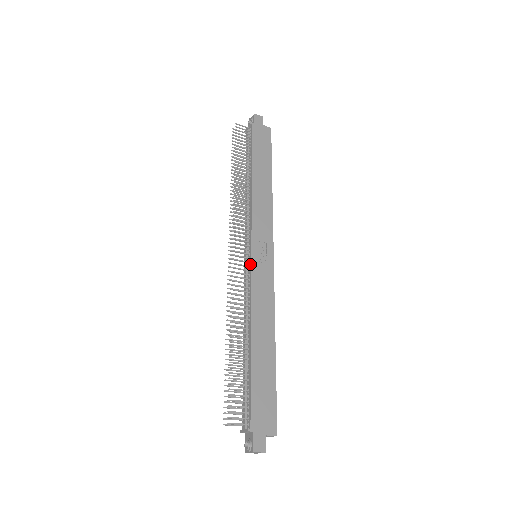
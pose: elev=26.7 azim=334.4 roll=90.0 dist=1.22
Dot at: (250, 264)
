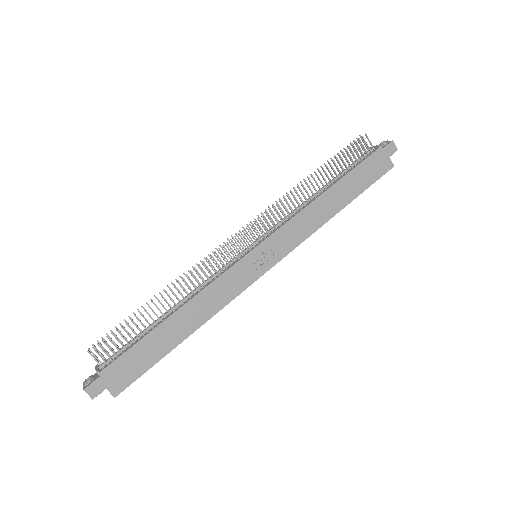
Dot at: (241, 257)
